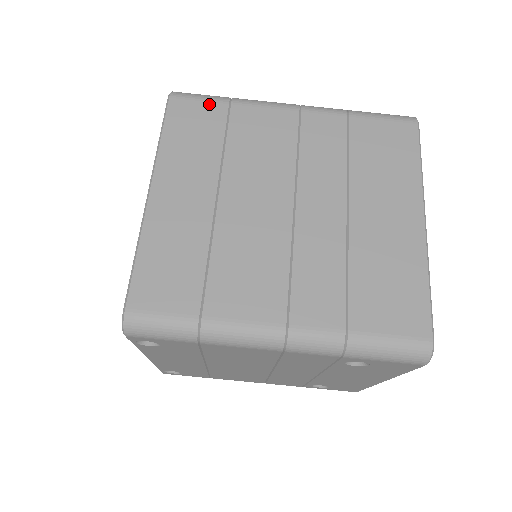
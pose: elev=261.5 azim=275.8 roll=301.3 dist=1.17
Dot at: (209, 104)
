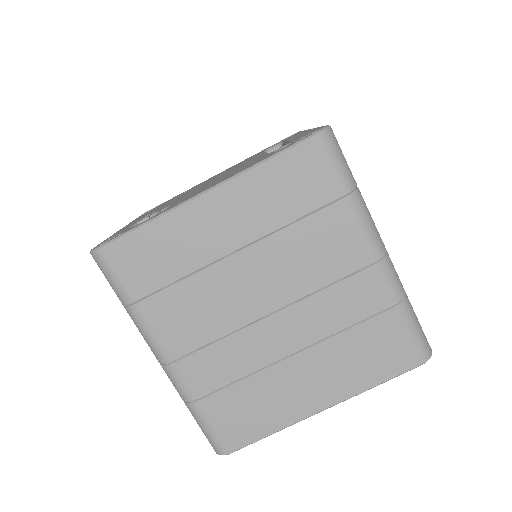
Dot at: (331, 178)
